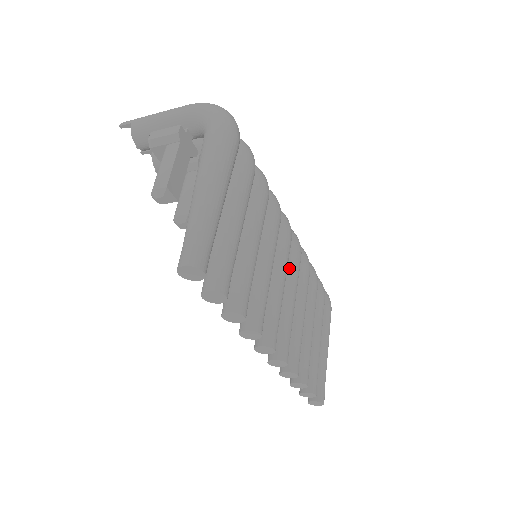
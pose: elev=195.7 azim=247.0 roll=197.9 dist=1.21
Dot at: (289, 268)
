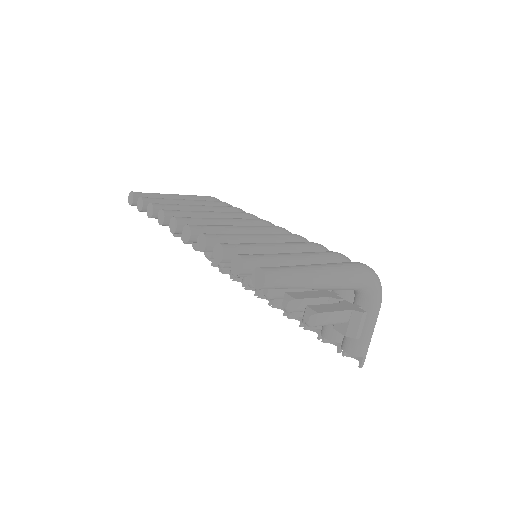
Dot at: occluded
